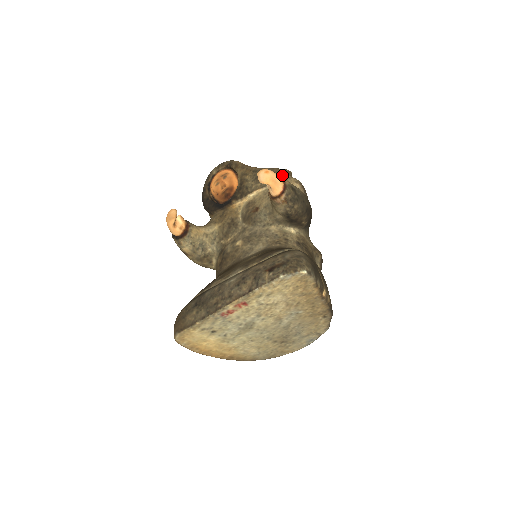
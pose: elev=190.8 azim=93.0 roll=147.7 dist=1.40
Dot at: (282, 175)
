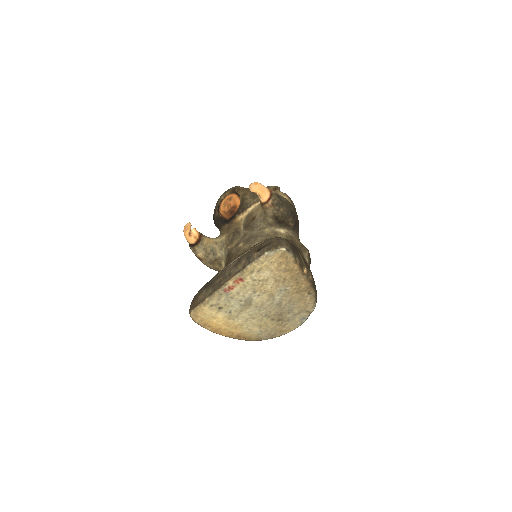
Dot at: occluded
